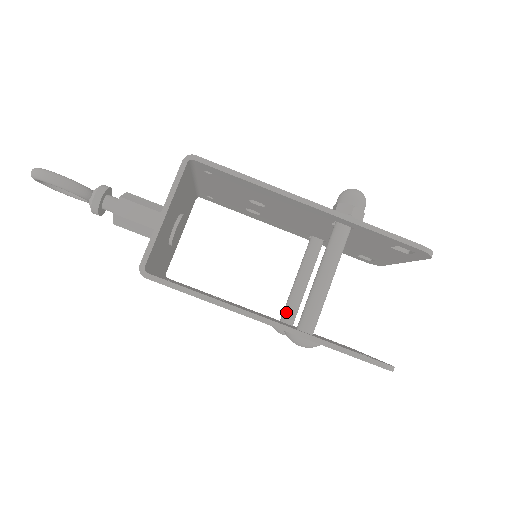
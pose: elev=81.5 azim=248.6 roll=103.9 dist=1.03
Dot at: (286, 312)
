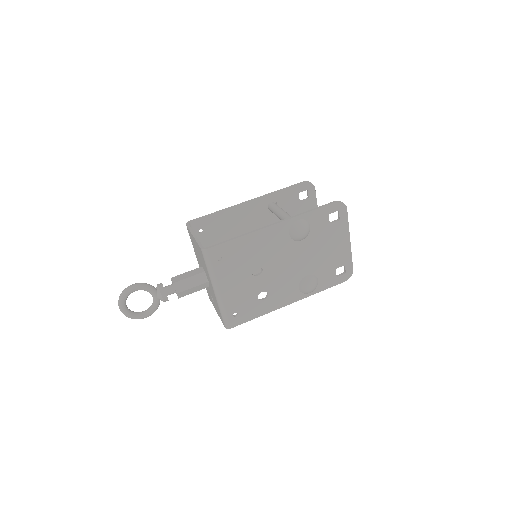
Dot at: occluded
